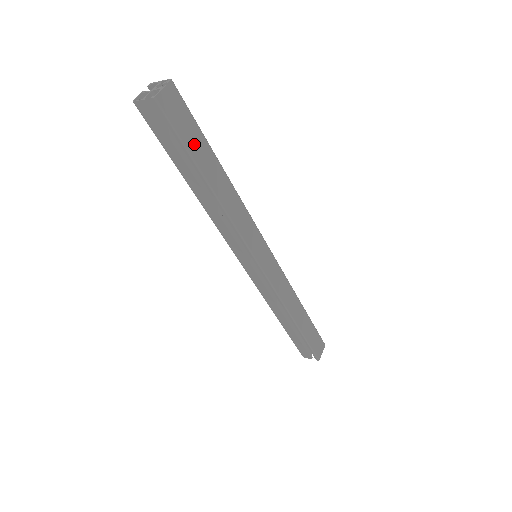
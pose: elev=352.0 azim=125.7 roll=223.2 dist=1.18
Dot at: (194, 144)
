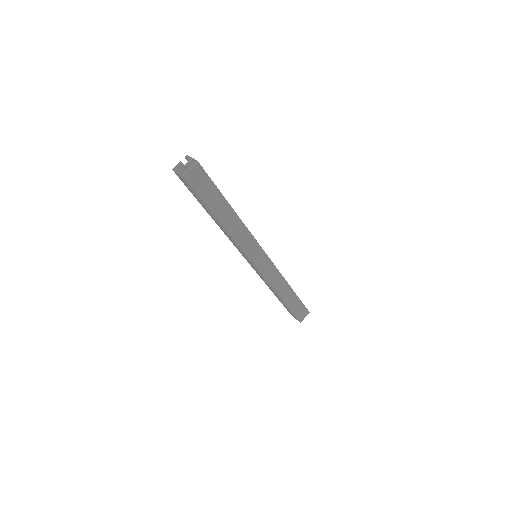
Dot at: (210, 198)
